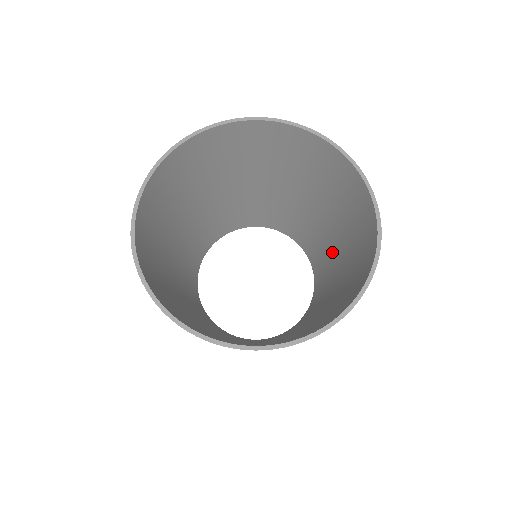
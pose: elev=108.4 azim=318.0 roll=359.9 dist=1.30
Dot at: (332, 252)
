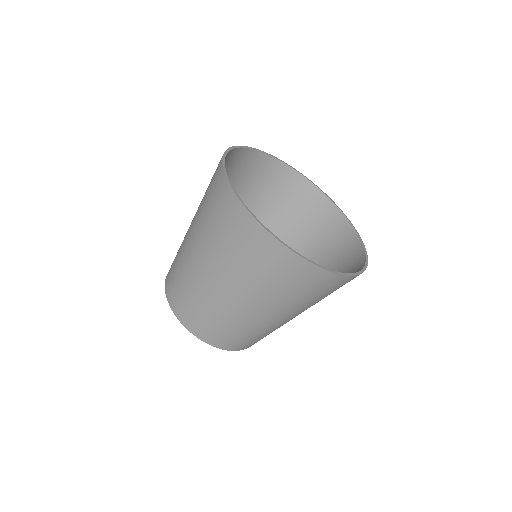
Dot at: occluded
